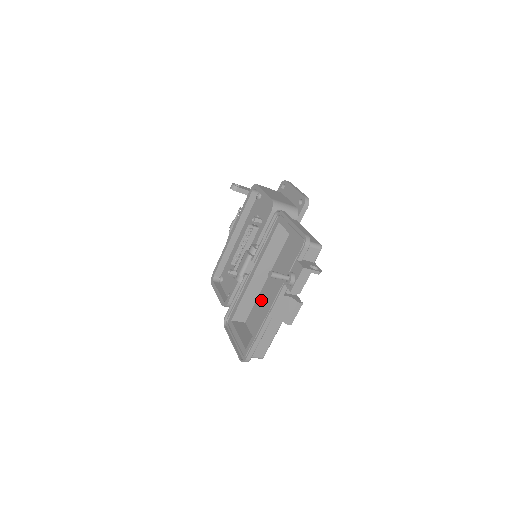
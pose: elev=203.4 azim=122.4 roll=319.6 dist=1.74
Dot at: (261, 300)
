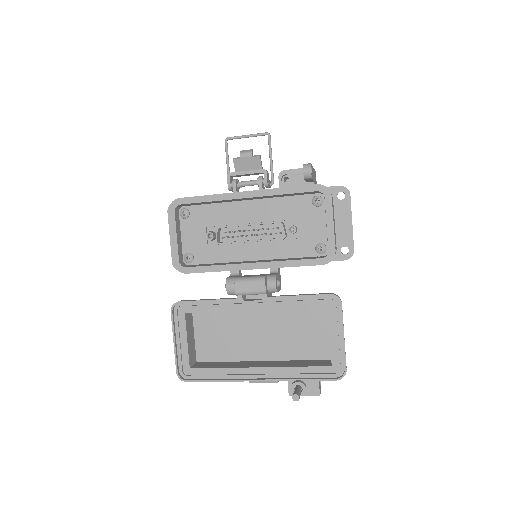
Dot at: (232, 317)
